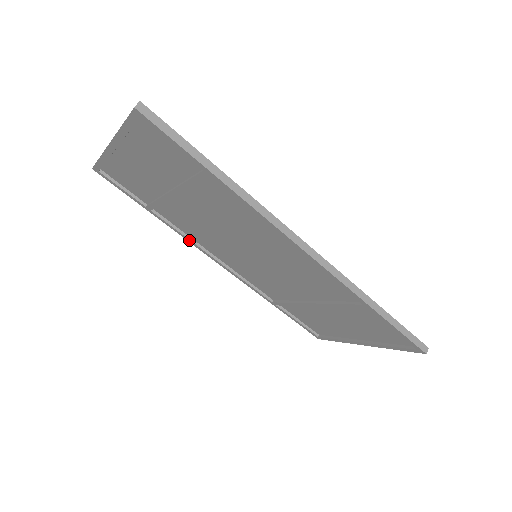
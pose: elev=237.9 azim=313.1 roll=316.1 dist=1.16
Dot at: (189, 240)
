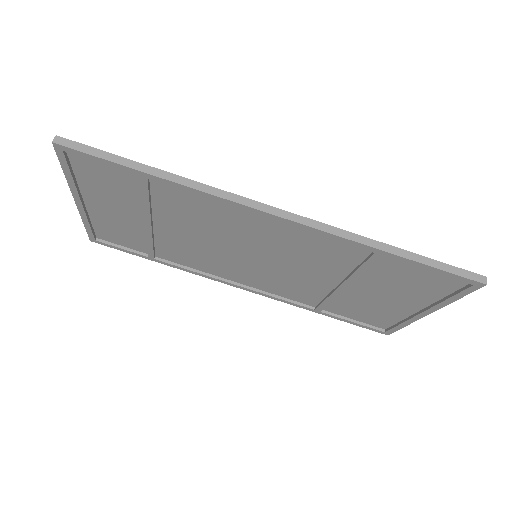
Dot at: (201, 275)
